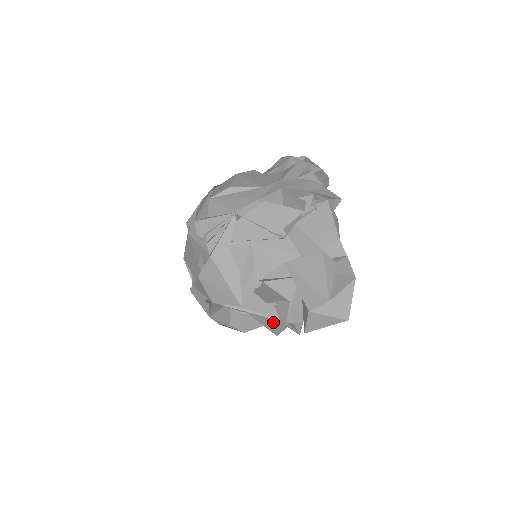
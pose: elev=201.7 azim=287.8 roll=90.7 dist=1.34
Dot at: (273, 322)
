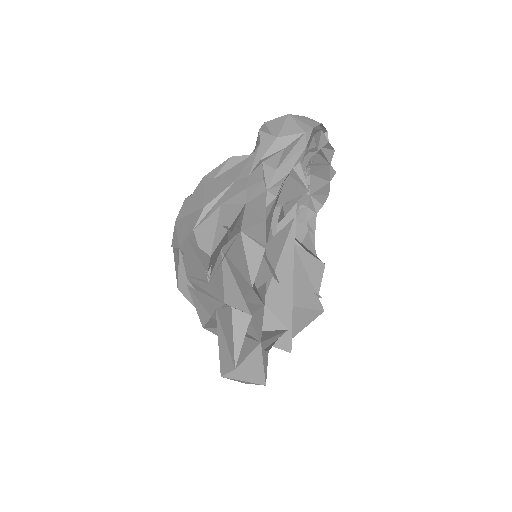
Dot at: occluded
